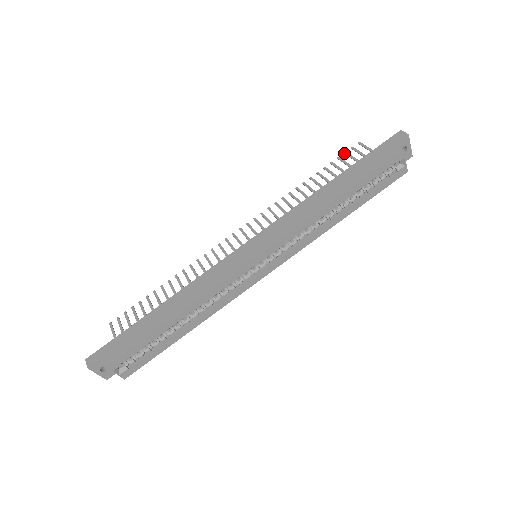
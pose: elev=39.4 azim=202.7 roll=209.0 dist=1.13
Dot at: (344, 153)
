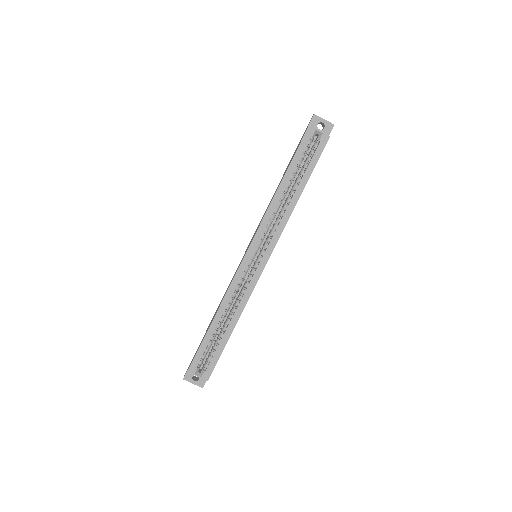
Dot at: occluded
